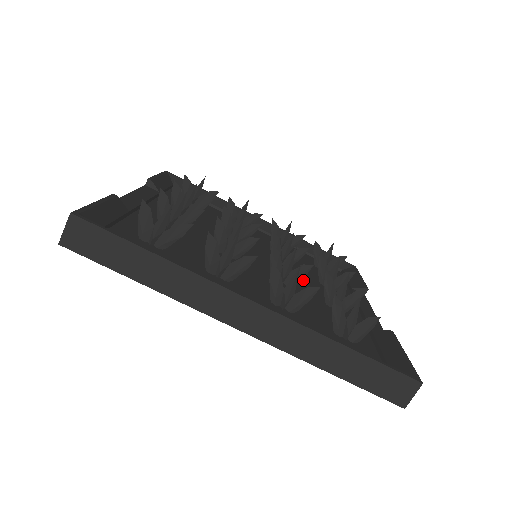
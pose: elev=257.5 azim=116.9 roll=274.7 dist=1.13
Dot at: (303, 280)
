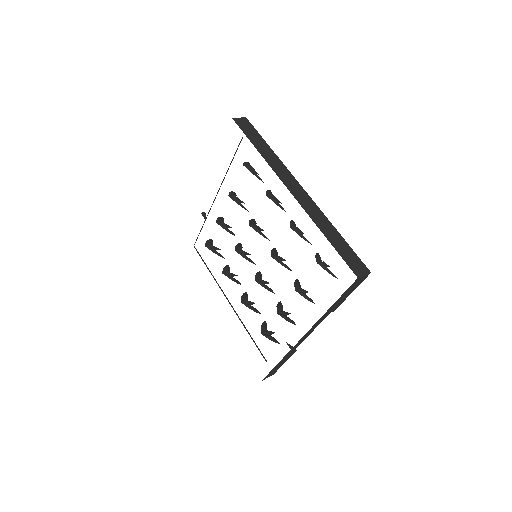
Dot at: occluded
